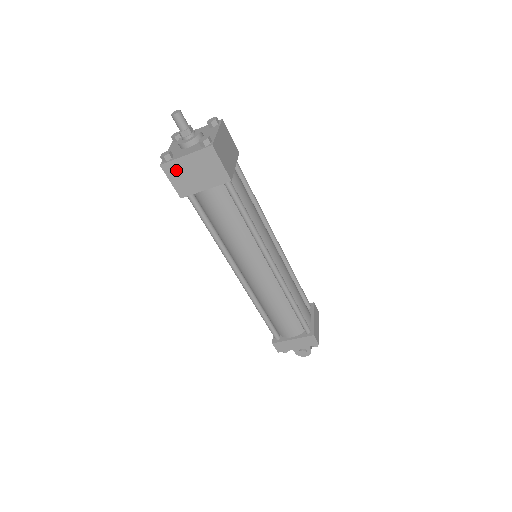
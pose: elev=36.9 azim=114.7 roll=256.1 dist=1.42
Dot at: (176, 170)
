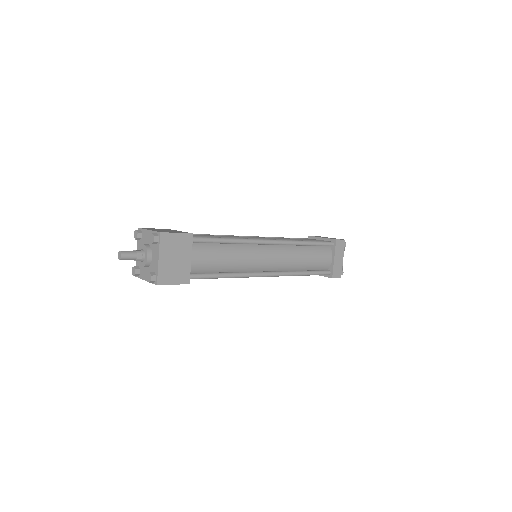
Dot at: occluded
